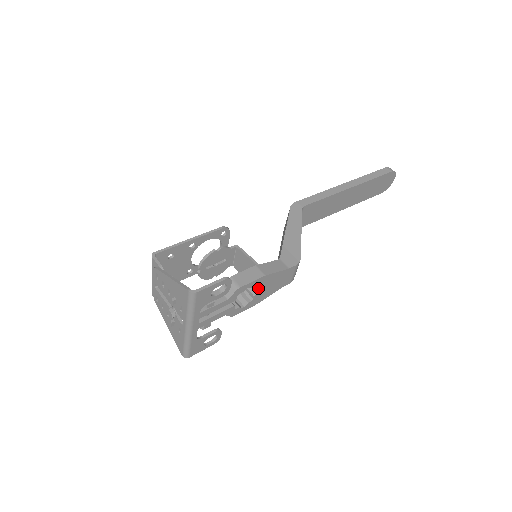
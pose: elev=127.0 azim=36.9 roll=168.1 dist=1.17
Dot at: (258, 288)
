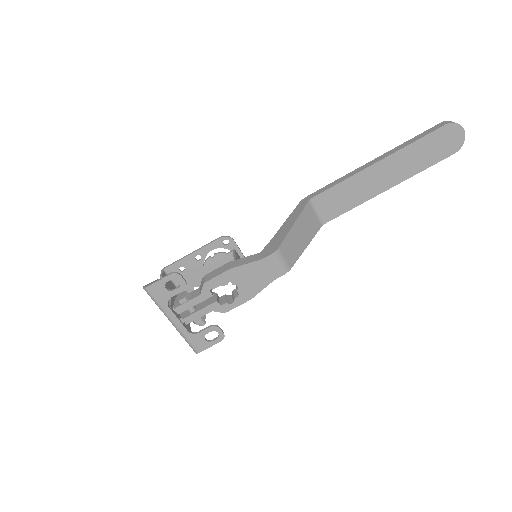
Dot at: (234, 282)
